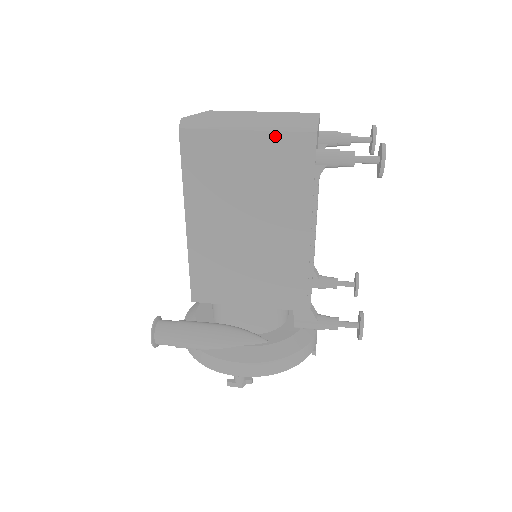
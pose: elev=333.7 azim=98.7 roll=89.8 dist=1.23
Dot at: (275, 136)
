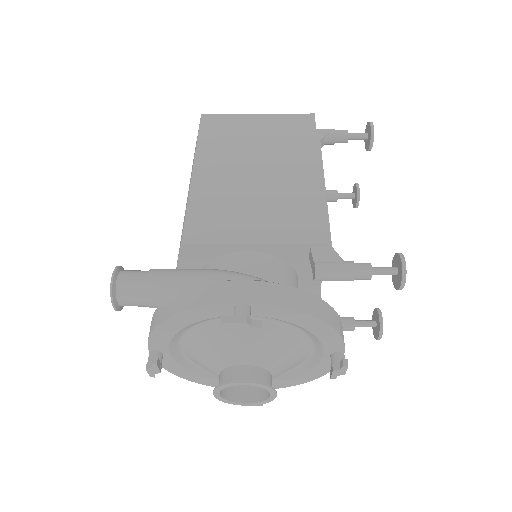
Dot at: (281, 116)
